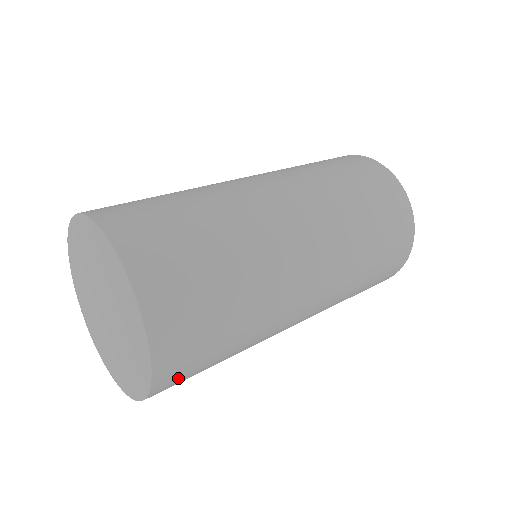
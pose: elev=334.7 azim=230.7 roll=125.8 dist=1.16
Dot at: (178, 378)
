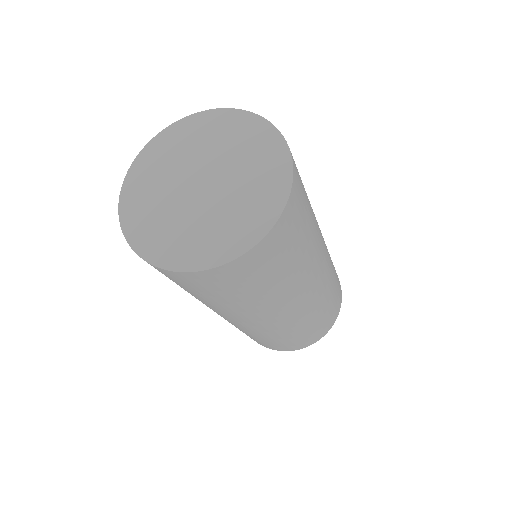
Dot at: (229, 277)
